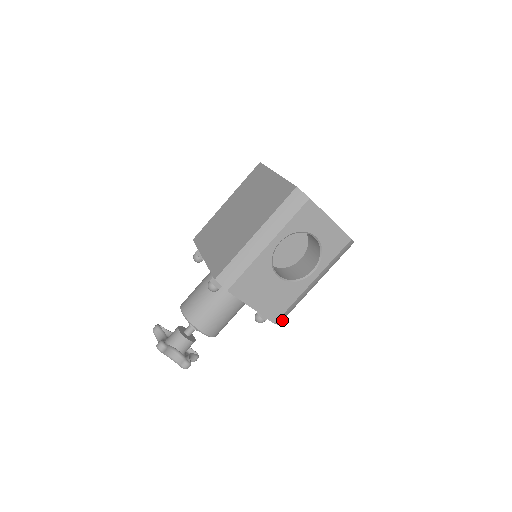
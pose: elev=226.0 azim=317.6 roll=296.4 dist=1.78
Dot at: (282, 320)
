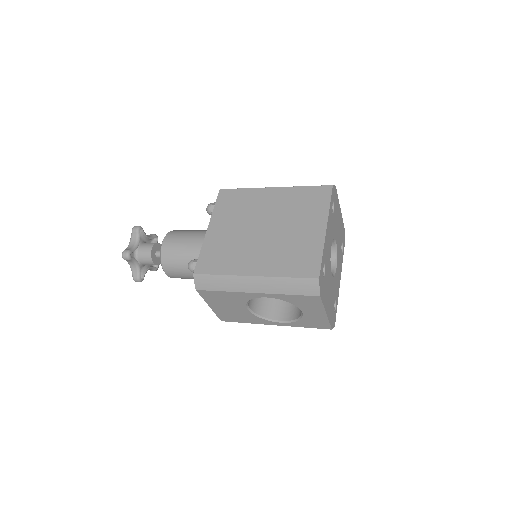
Dot at: occluded
